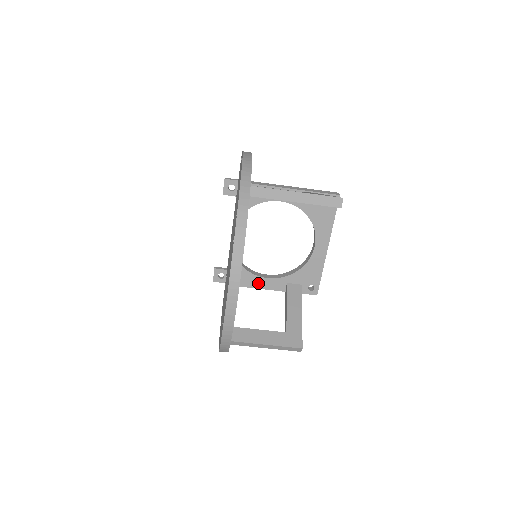
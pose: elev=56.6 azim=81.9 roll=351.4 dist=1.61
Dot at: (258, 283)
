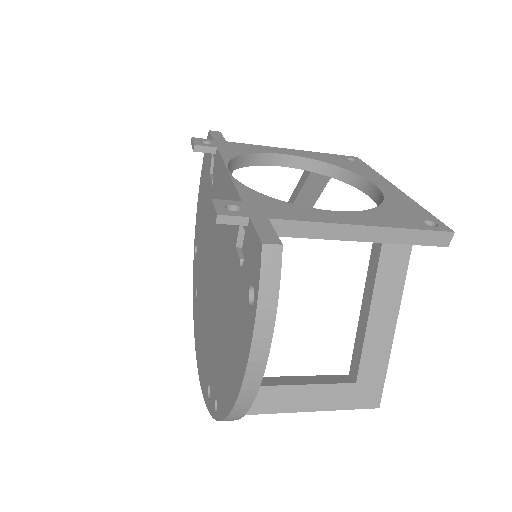
Dot at: occluded
